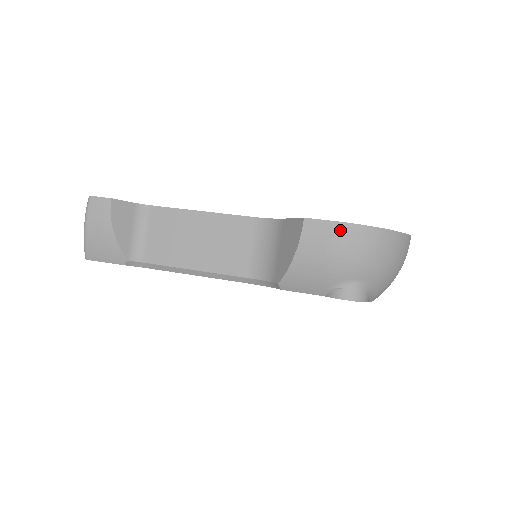
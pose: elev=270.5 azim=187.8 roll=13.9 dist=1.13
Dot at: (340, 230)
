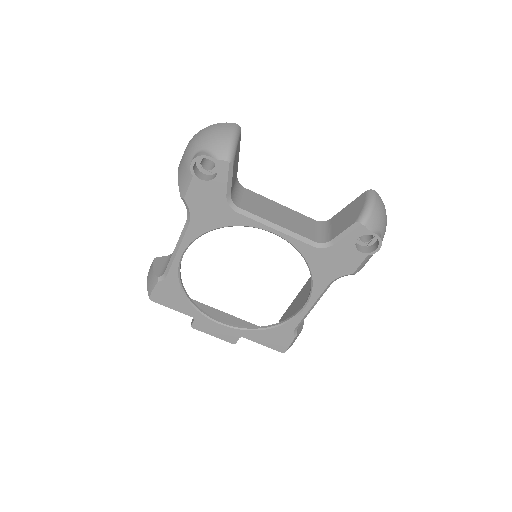
Dot at: occluded
